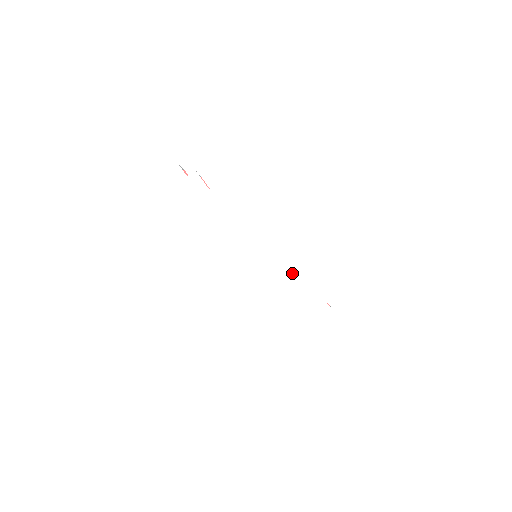
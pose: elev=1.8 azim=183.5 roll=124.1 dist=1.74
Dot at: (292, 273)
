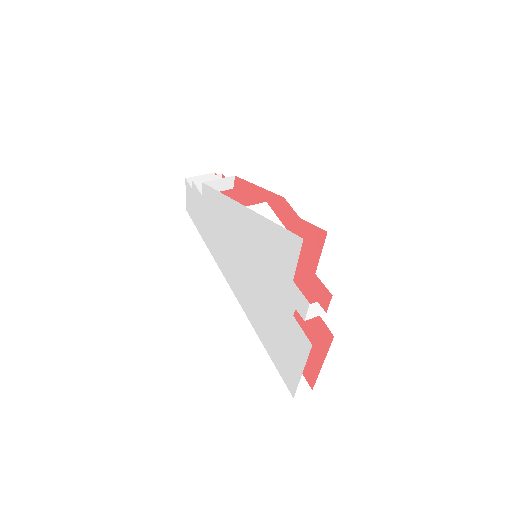
Dot at: (265, 276)
